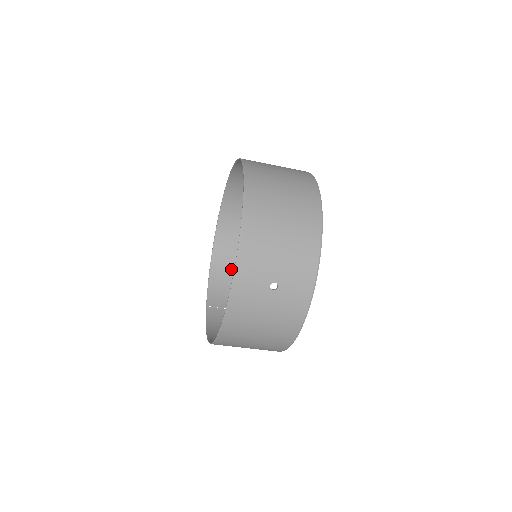
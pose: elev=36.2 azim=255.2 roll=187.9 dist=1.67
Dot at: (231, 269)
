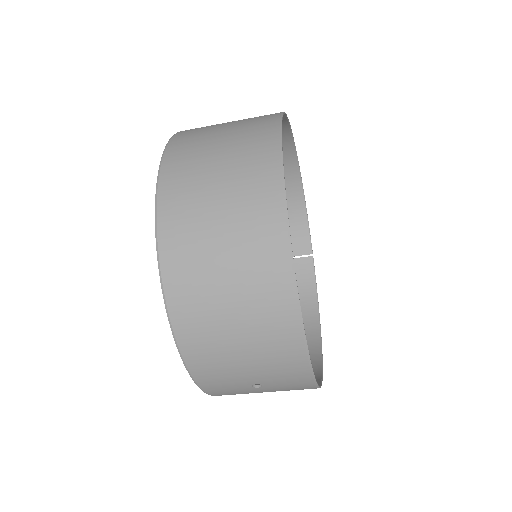
Dot at: occluded
